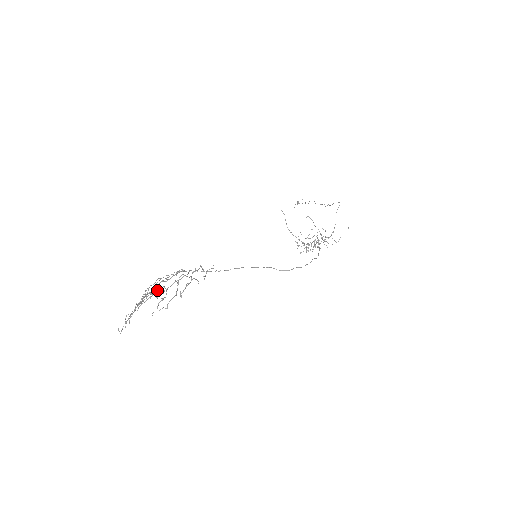
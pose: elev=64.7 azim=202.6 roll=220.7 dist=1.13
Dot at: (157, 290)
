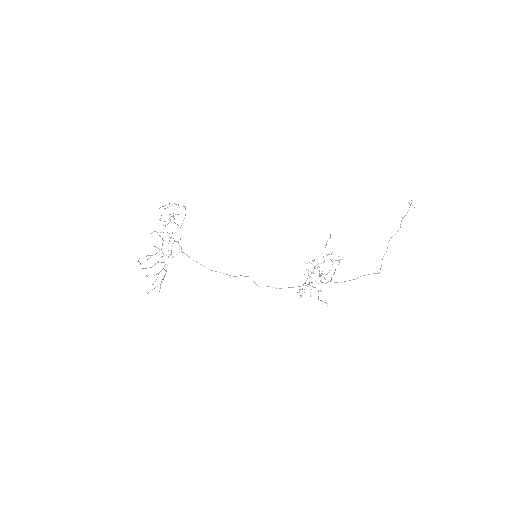
Dot at: (162, 239)
